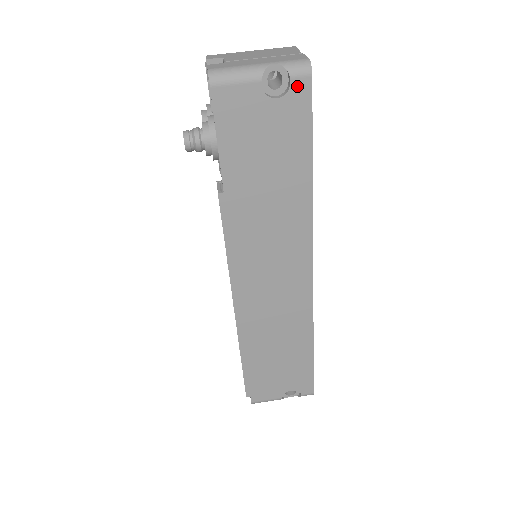
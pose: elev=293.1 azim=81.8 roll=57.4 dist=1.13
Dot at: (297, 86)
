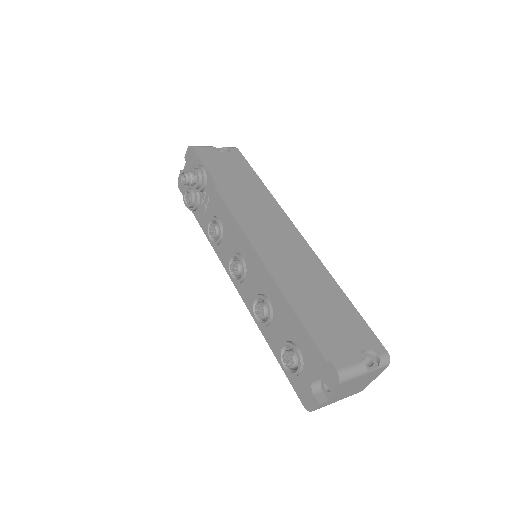
Dot at: (233, 151)
